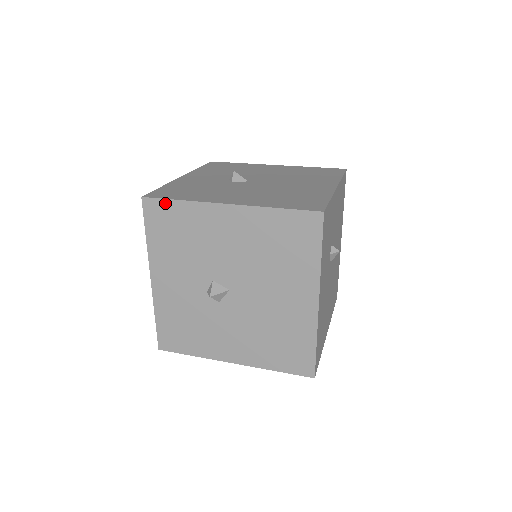
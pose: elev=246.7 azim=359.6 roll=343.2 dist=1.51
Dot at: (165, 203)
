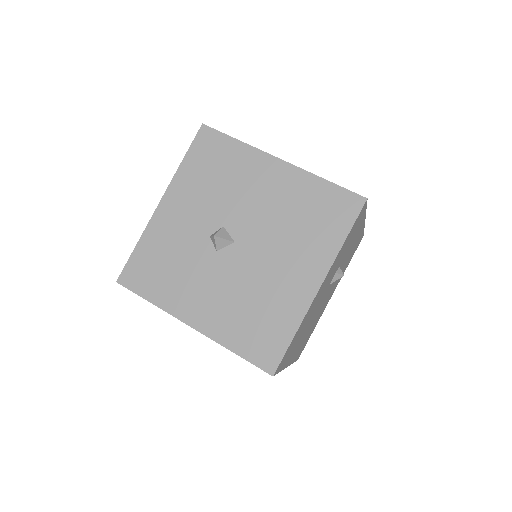
Dot at: (222, 137)
